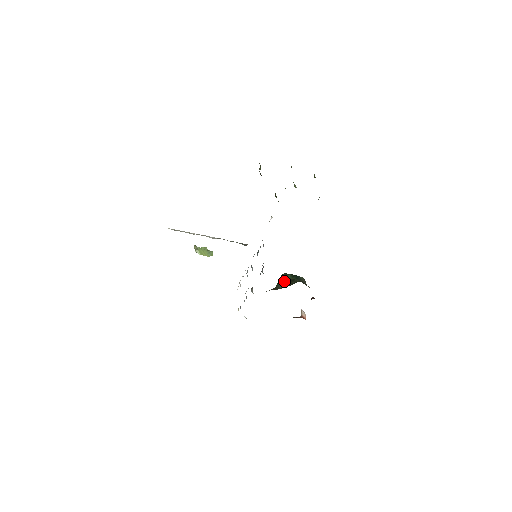
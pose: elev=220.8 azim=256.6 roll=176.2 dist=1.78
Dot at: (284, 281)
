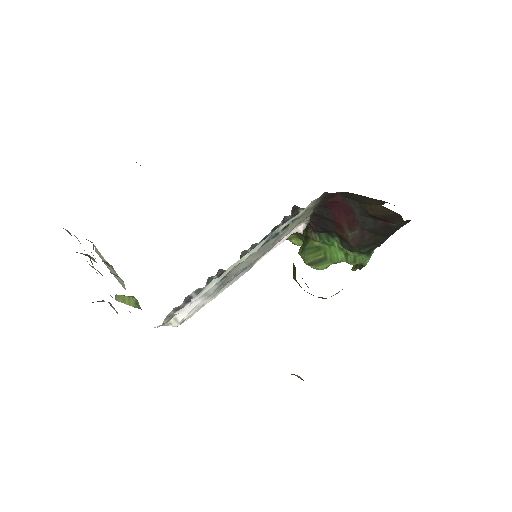
Dot at: occluded
